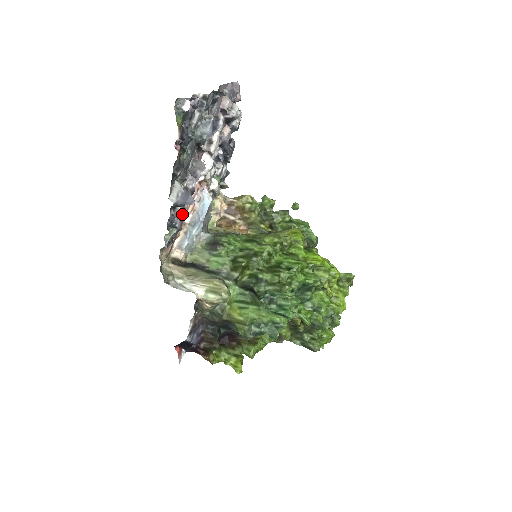
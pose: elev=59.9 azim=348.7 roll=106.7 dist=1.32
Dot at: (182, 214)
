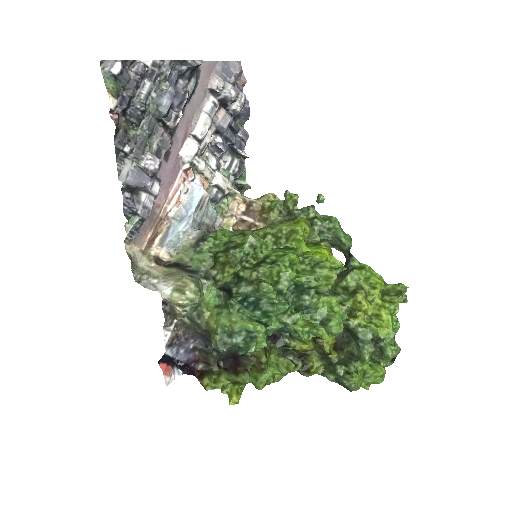
Dot at: (147, 200)
